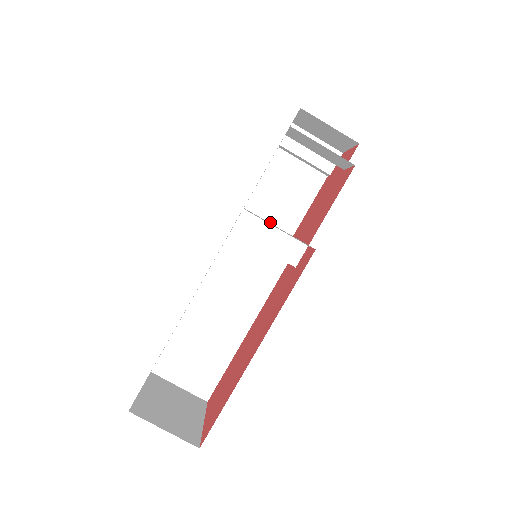
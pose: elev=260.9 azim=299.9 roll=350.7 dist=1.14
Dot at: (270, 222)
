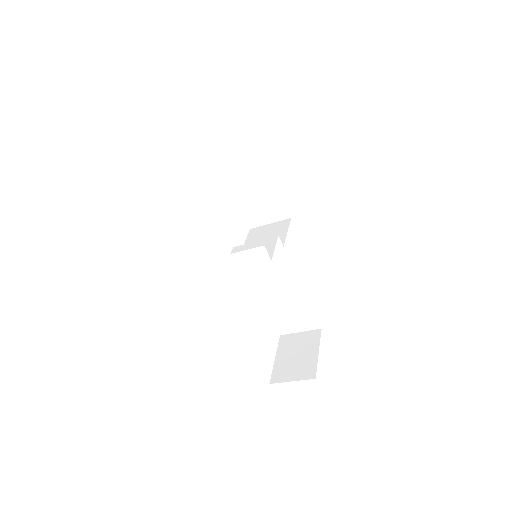
Dot at: (259, 198)
